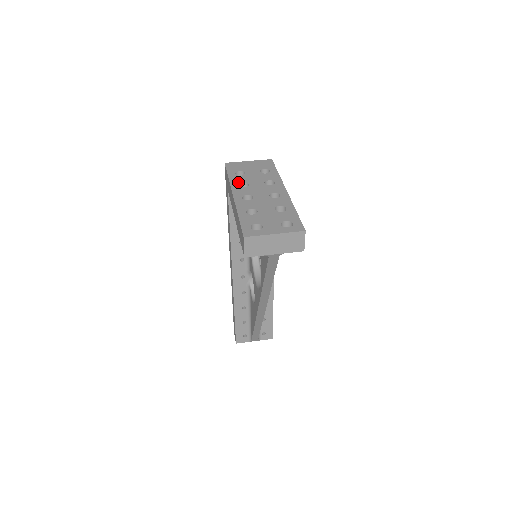
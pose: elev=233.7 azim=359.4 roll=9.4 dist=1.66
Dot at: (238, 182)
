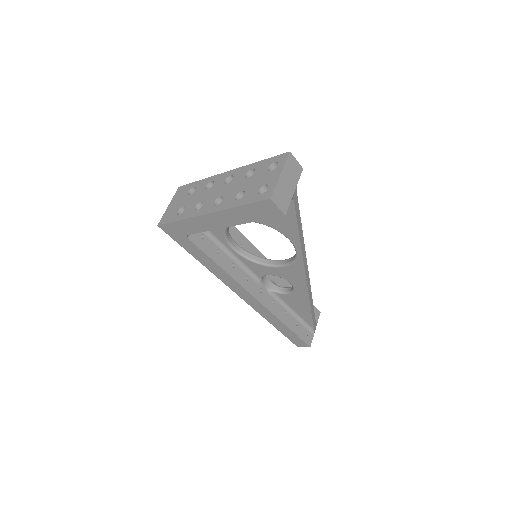
Dot at: (192, 211)
